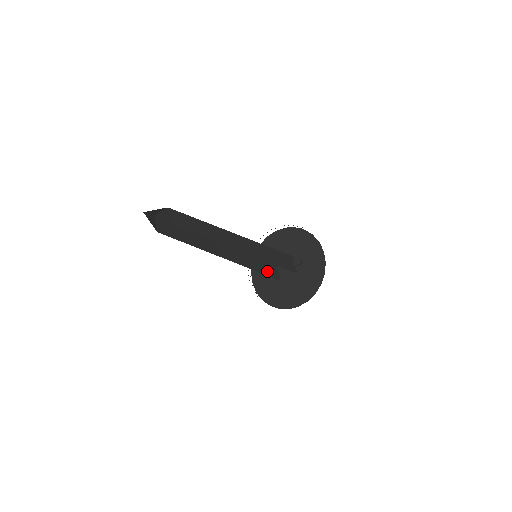
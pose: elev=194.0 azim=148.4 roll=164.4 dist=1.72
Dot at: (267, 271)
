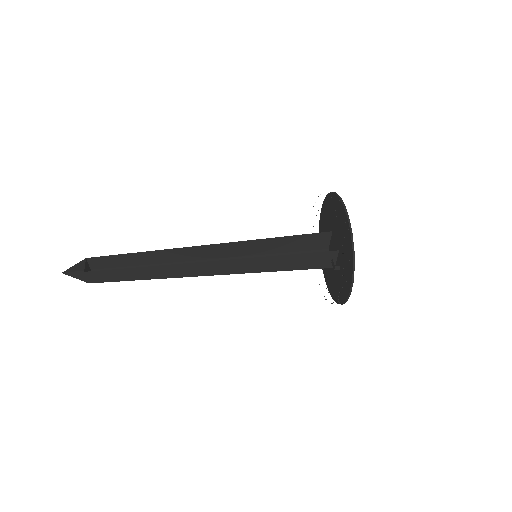
Dot at: (297, 247)
